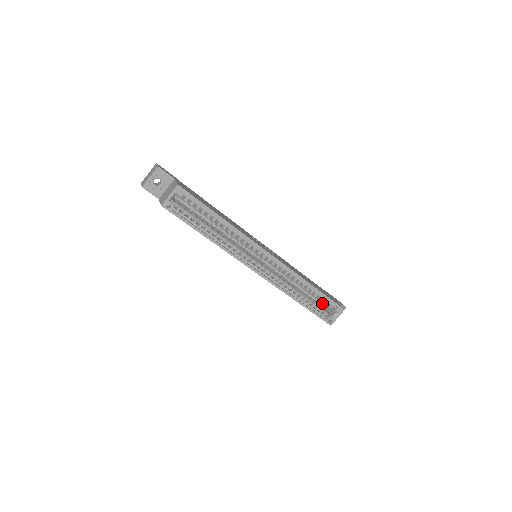
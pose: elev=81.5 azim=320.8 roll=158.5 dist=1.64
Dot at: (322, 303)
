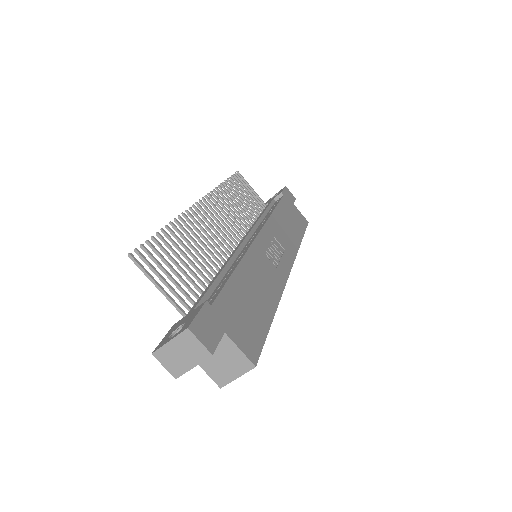
Dot at: occluded
